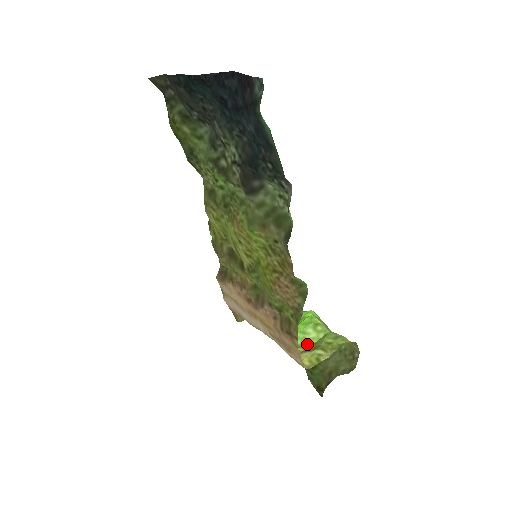
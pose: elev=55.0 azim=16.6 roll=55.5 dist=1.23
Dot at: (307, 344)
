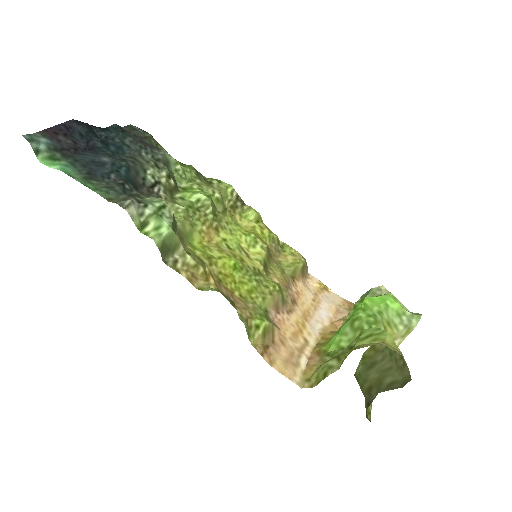
Dot at: (340, 349)
